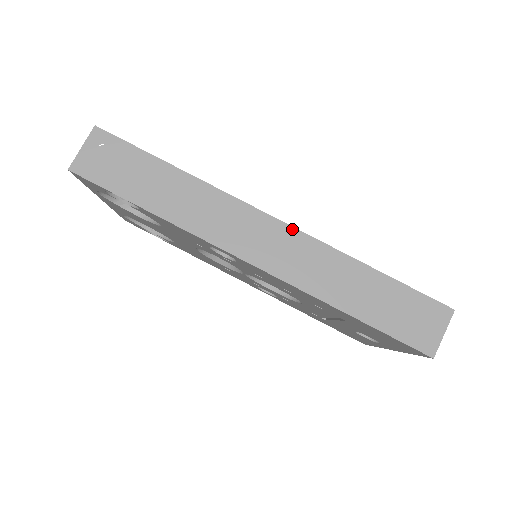
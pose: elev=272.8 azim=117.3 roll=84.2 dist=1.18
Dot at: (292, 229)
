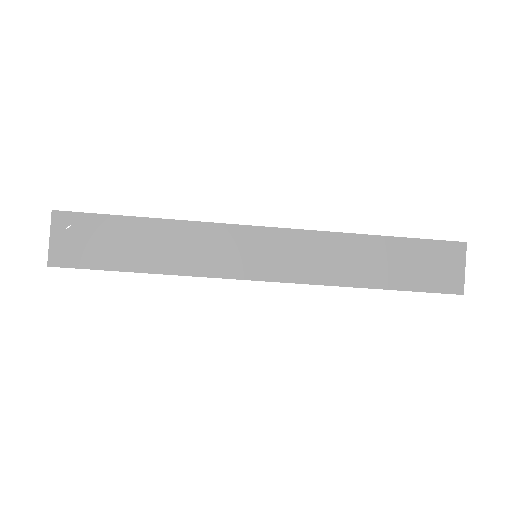
Dot at: (289, 231)
